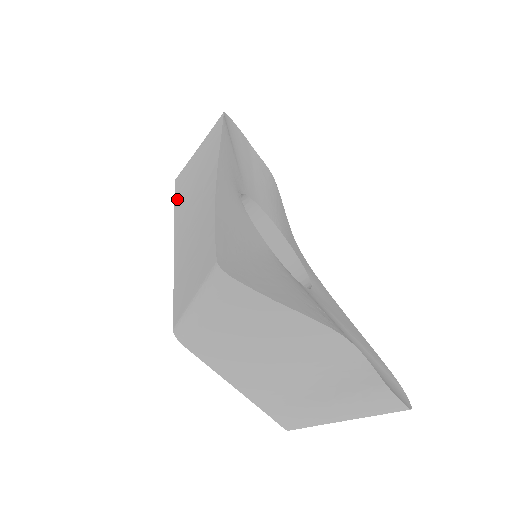
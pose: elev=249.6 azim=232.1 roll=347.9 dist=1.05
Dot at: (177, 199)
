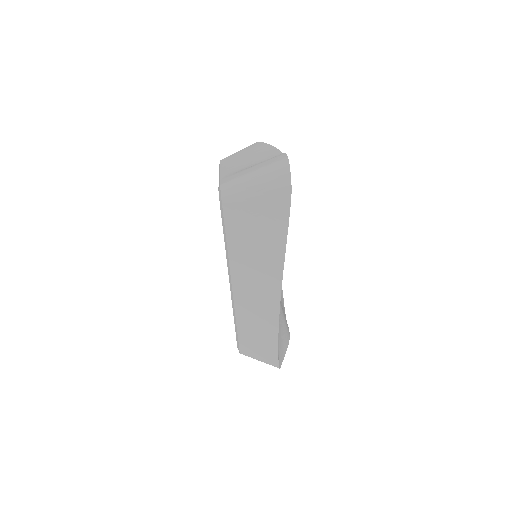
Dot at: occluded
